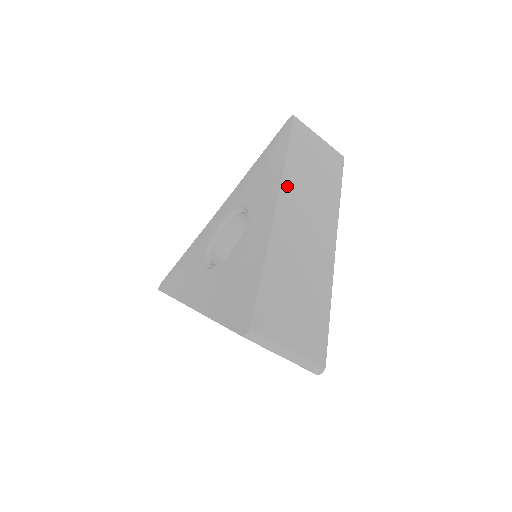
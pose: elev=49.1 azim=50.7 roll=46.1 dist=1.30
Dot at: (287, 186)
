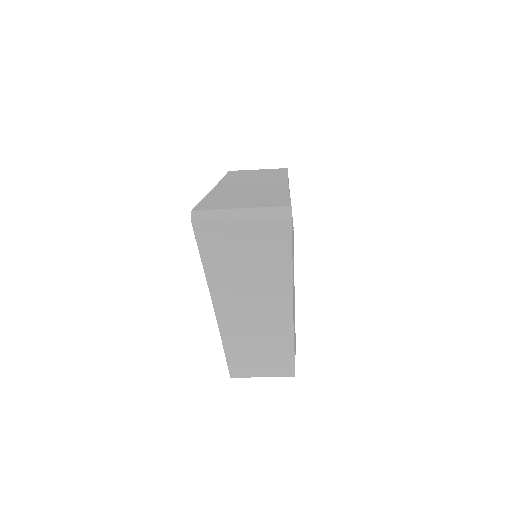
Dot at: (220, 300)
